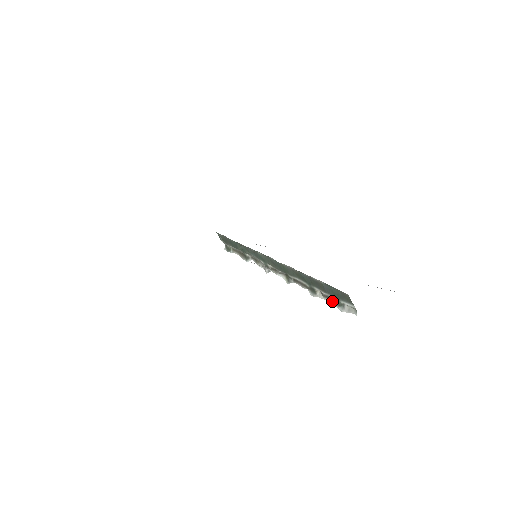
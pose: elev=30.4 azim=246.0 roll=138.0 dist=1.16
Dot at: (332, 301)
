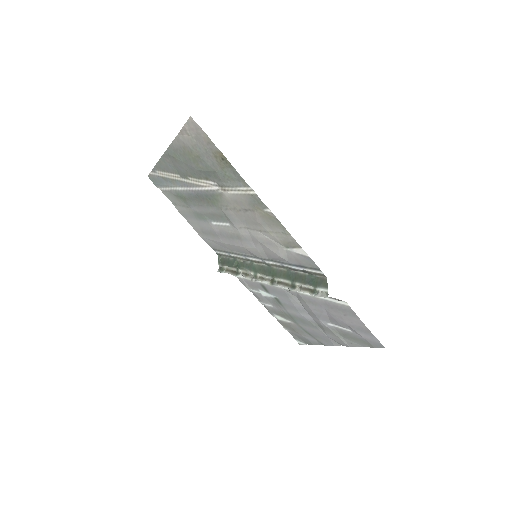
Dot at: (308, 292)
